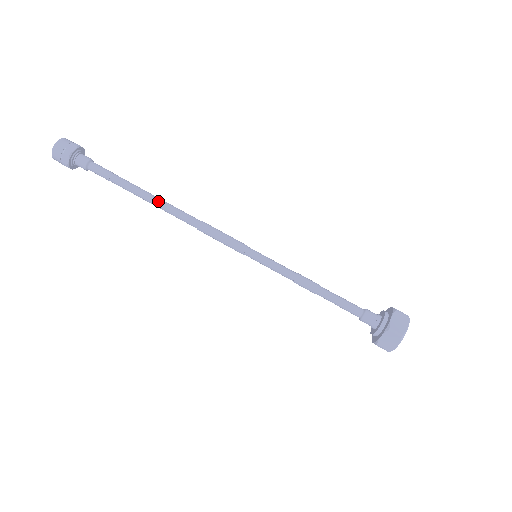
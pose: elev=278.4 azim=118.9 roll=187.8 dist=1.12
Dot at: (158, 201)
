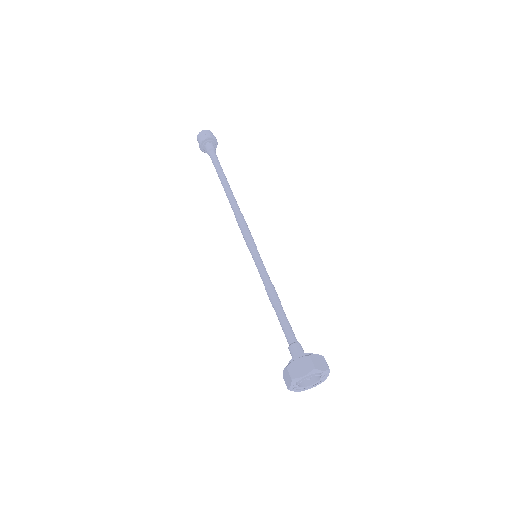
Dot at: (230, 188)
